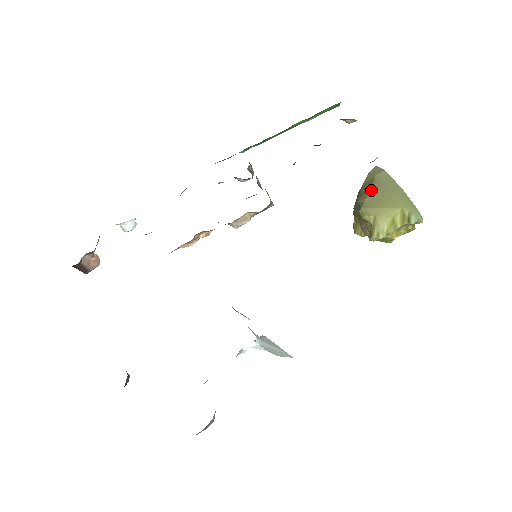
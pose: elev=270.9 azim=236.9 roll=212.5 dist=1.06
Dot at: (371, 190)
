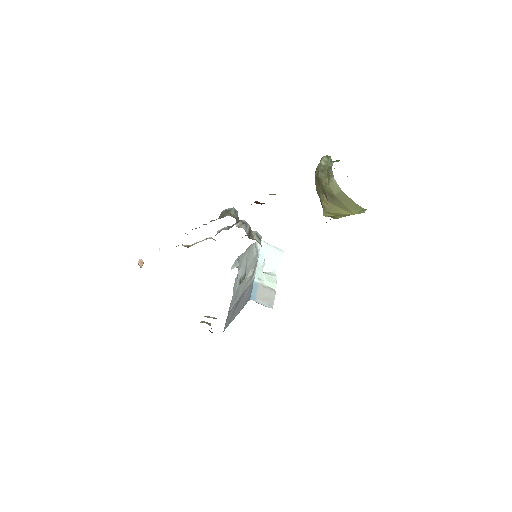
Dot at: (331, 201)
